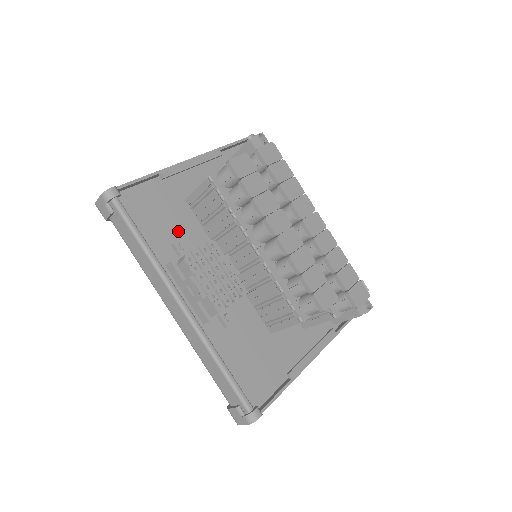
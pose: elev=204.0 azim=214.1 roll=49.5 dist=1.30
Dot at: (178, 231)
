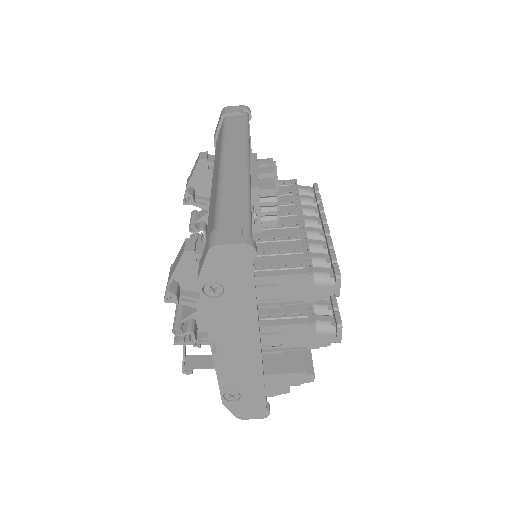
Dot at: occluded
